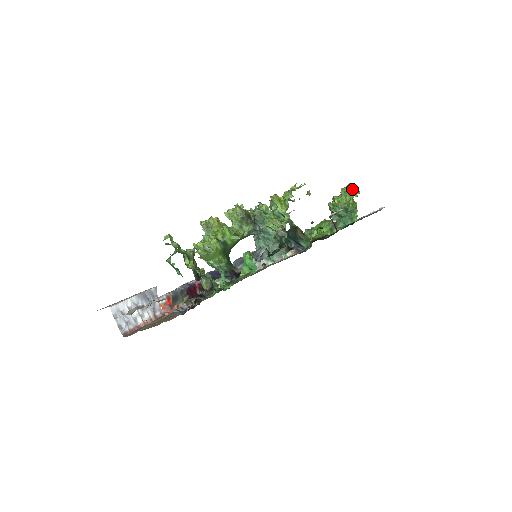
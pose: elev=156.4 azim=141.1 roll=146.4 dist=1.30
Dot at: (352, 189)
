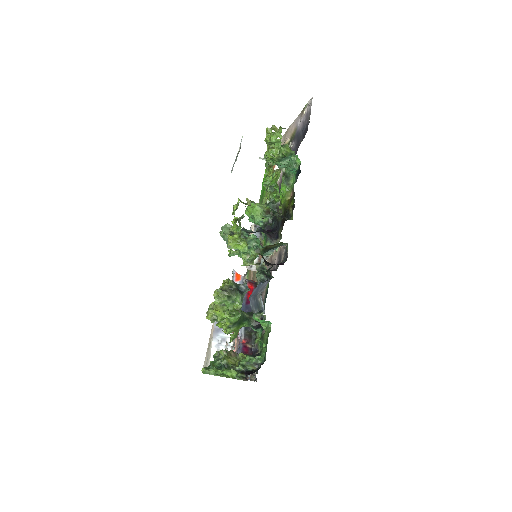
Dot at: (273, 134)
